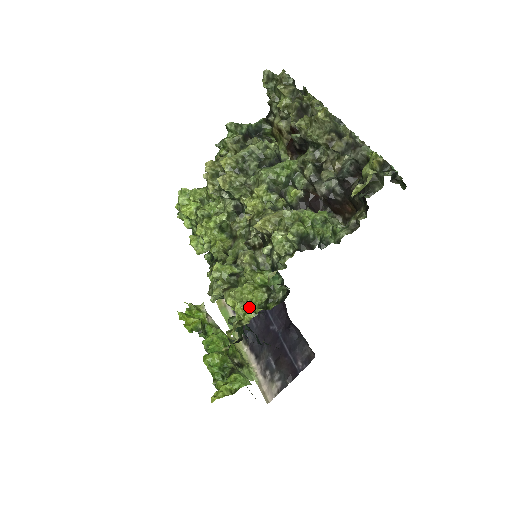
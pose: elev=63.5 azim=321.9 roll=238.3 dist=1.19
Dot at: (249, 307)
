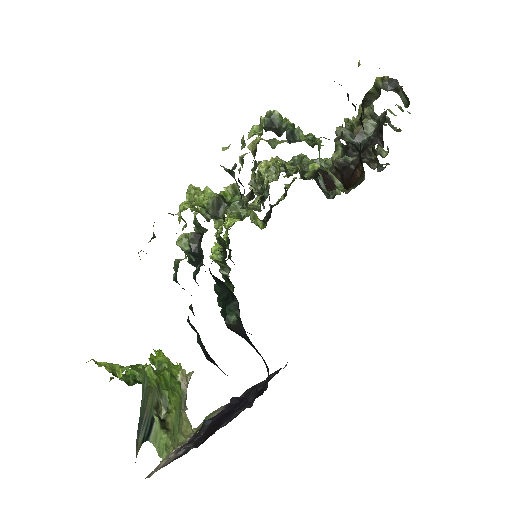
Dot at: (193, 203)
